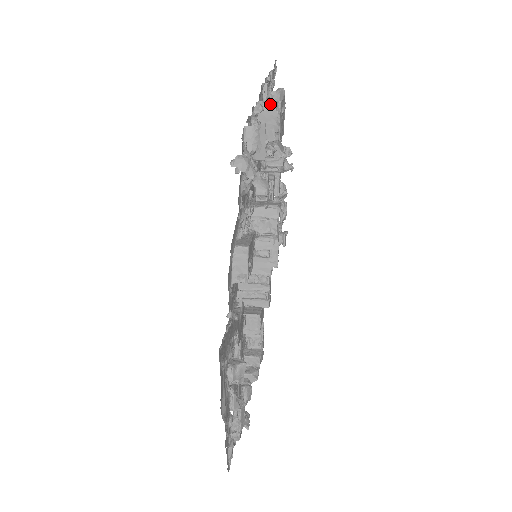
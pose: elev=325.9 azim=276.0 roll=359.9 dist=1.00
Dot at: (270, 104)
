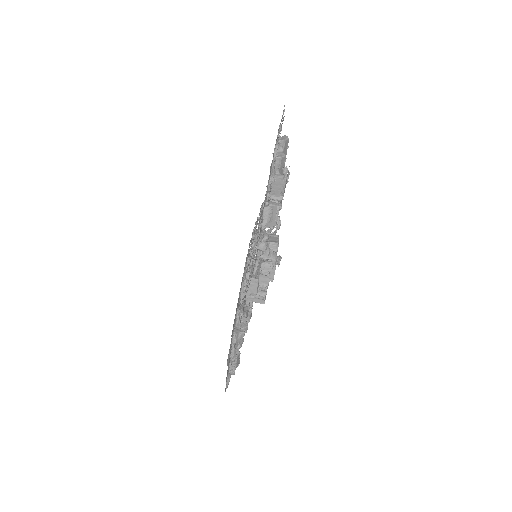
Dot at: (280, 176)
